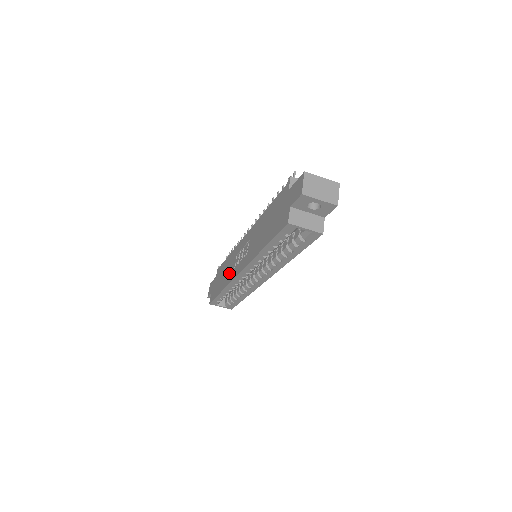
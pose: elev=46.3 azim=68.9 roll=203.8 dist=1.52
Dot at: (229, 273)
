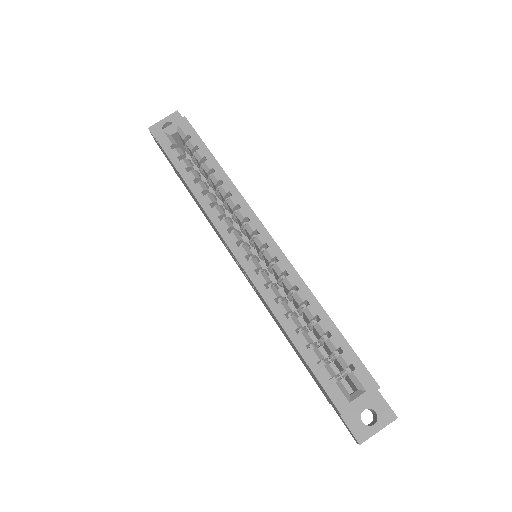
Dot at: occluded
